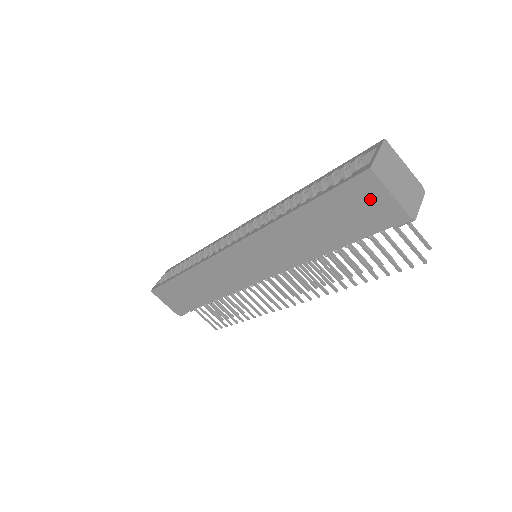
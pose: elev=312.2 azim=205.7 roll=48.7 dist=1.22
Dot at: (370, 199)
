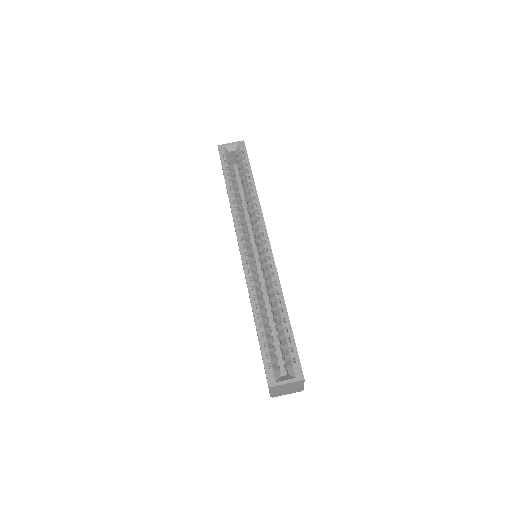
Dot at: occluded
